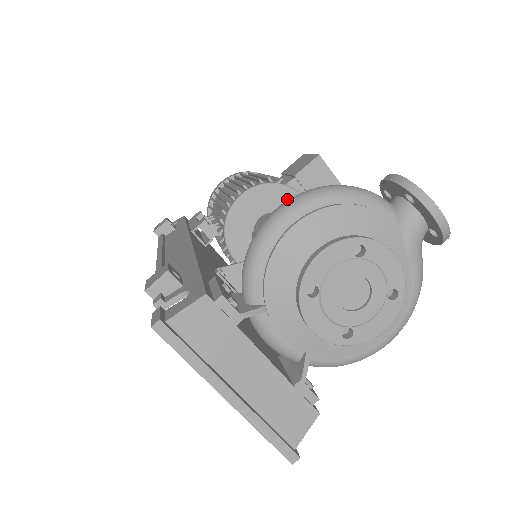
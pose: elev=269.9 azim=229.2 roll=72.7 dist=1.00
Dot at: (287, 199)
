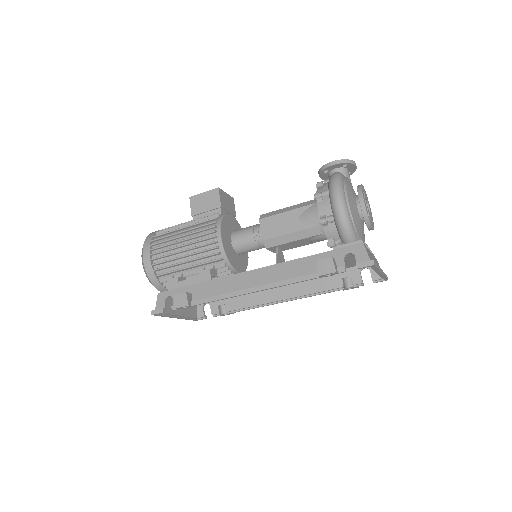
Dot at: (229, 221)
